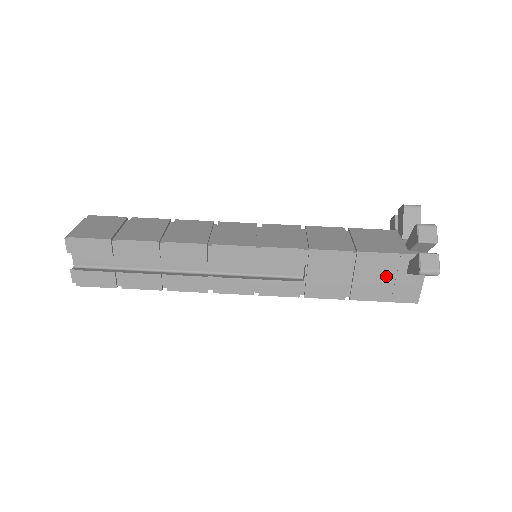
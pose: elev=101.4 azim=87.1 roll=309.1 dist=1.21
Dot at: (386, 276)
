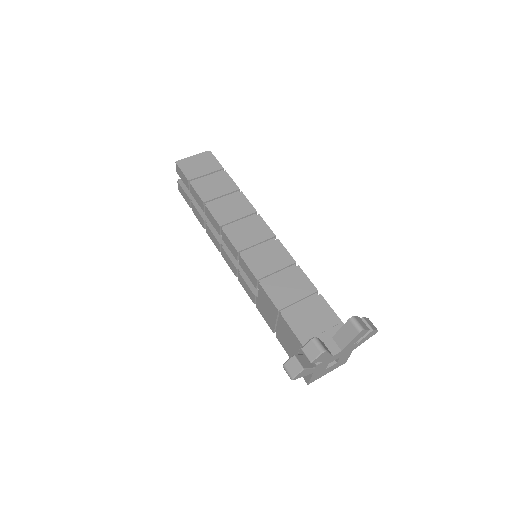
Dot at: (293, 347)
